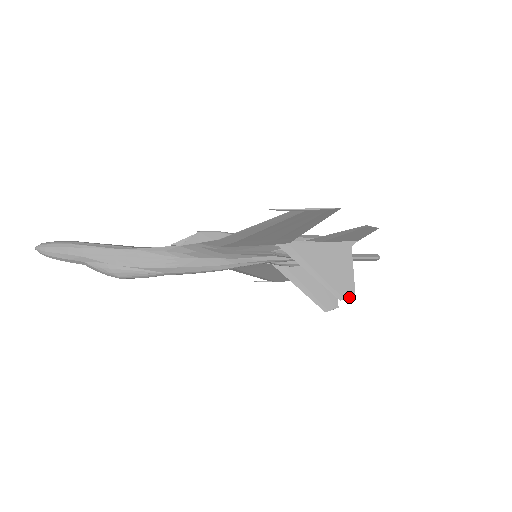
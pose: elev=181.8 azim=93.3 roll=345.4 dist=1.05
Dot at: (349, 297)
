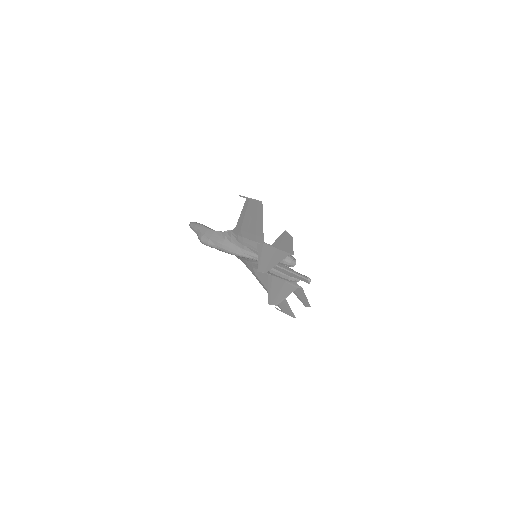
Dot at: (263, 272)
